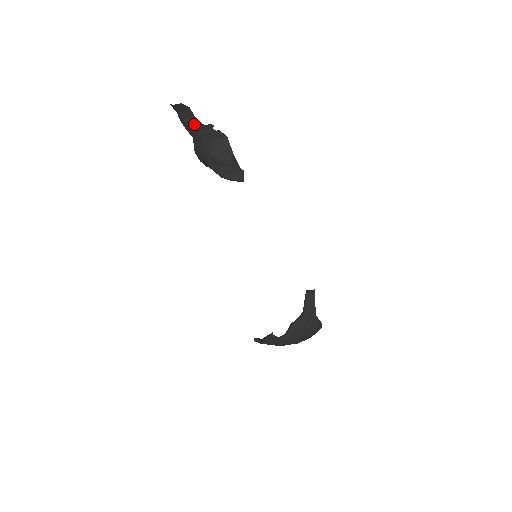
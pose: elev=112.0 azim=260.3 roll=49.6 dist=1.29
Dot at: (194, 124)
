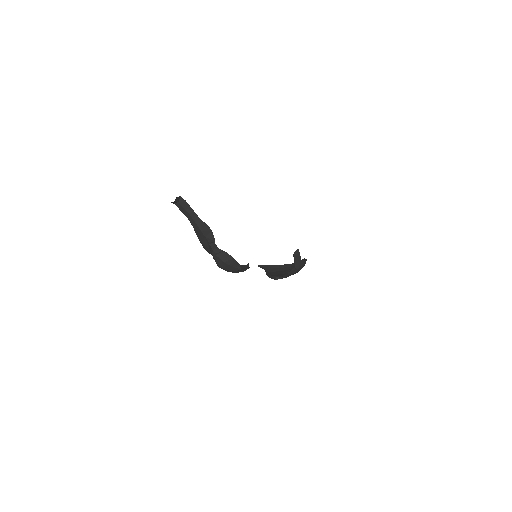
Dot at: (188, 213)
